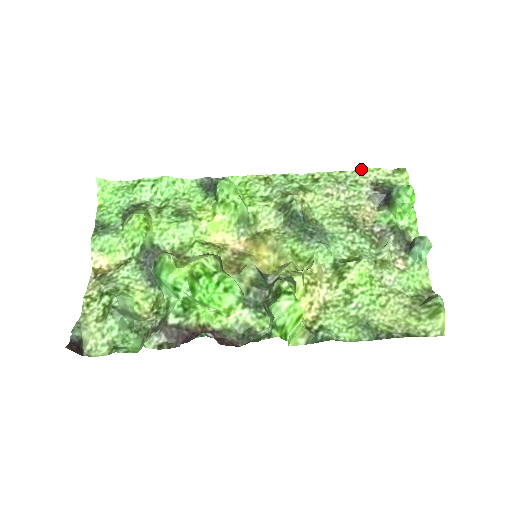
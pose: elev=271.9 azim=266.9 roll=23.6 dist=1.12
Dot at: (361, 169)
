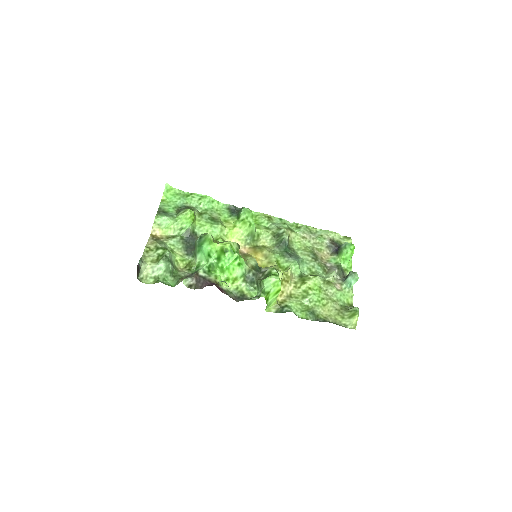
Dot at: (326, 230)
